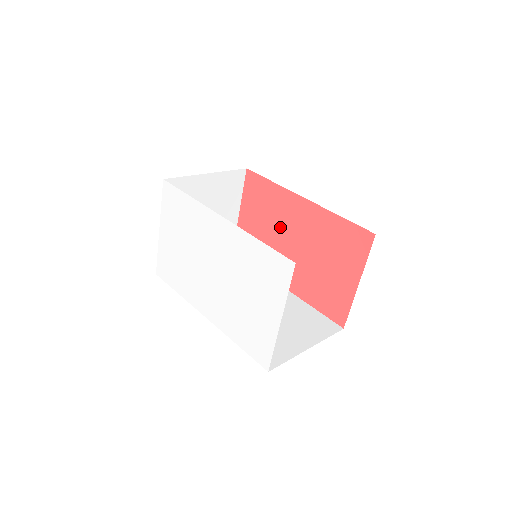
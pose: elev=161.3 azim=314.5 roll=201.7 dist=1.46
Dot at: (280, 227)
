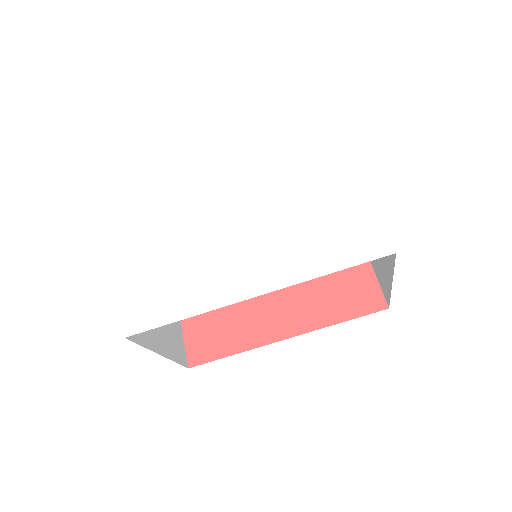
Dot at: occluded
